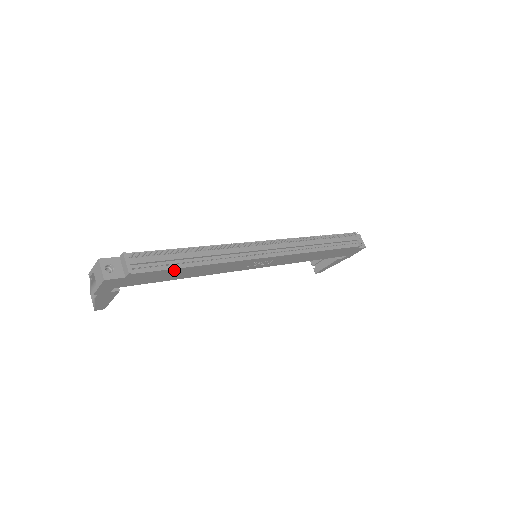
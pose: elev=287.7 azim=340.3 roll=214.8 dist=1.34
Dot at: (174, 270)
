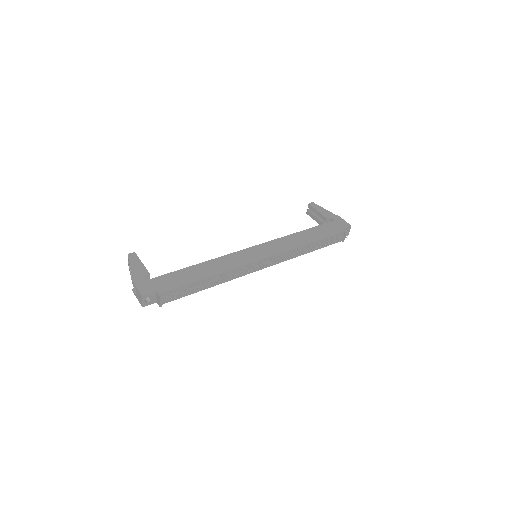
Dot at: (190, 292)
